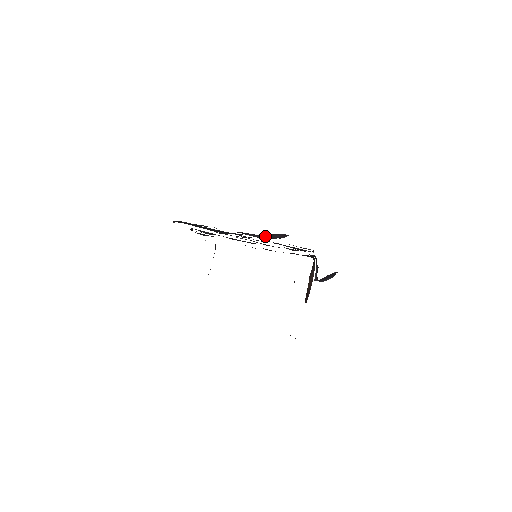
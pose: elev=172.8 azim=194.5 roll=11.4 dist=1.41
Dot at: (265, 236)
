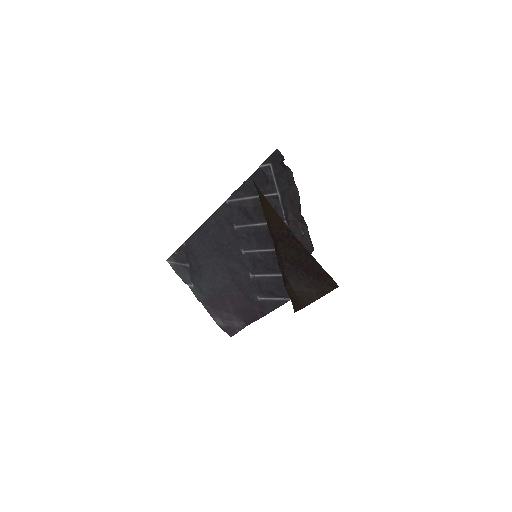
Dot at: (226, 318)
